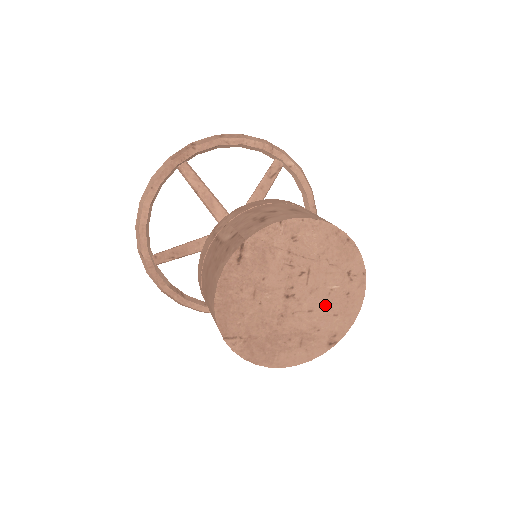
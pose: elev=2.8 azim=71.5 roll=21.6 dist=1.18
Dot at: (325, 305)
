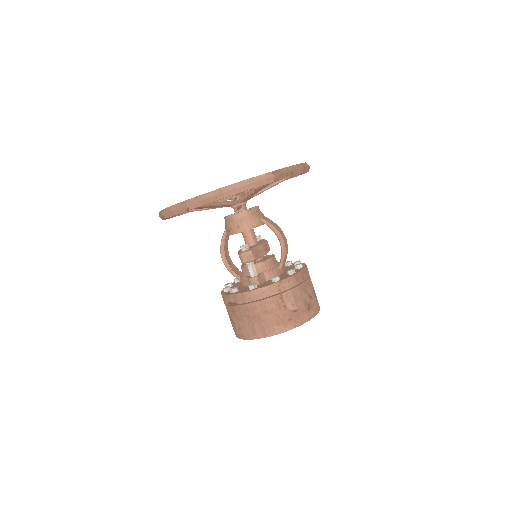
Dot at: occluded
